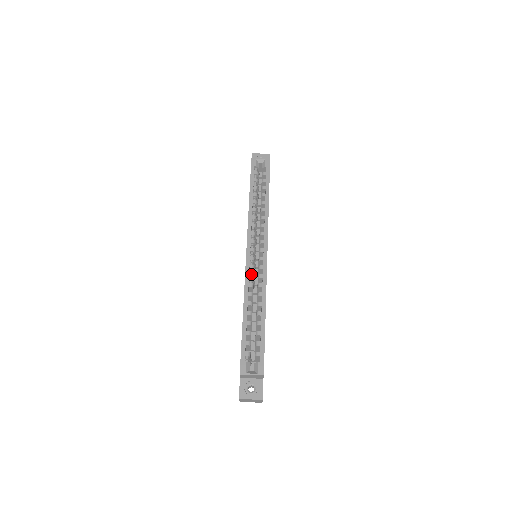
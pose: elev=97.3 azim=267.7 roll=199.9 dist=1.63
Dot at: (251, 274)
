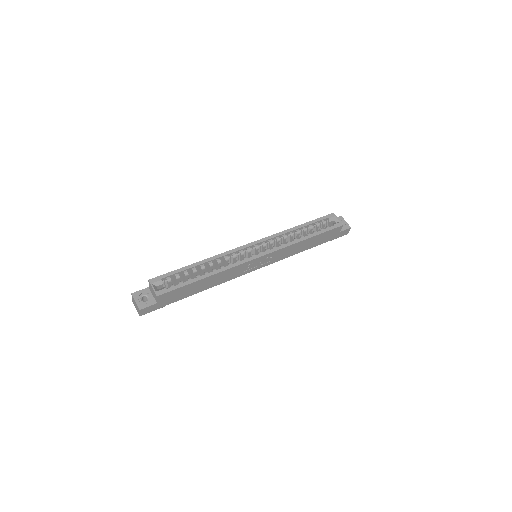
Dot at: (235, 254)
